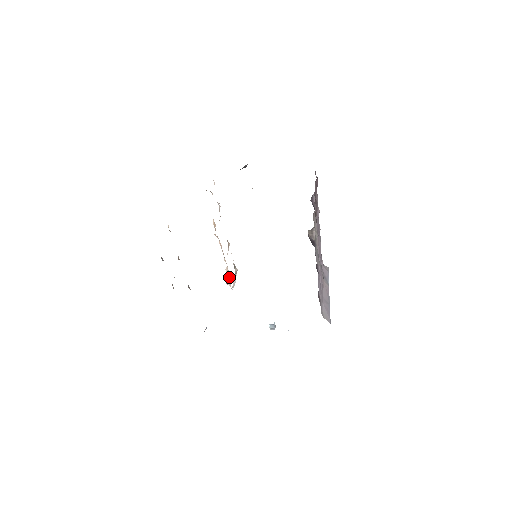
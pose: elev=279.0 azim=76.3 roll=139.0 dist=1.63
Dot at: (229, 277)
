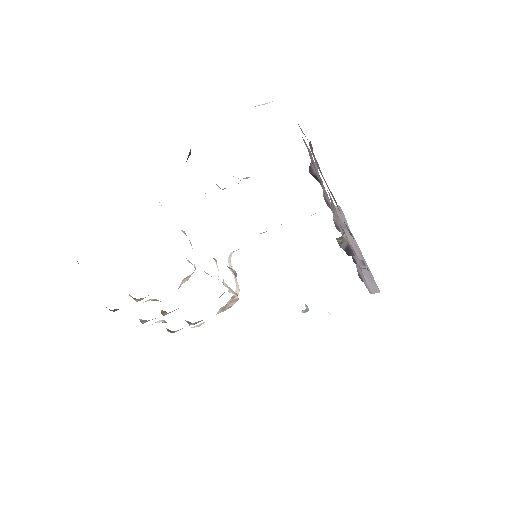
Dot at: (232, 291)
